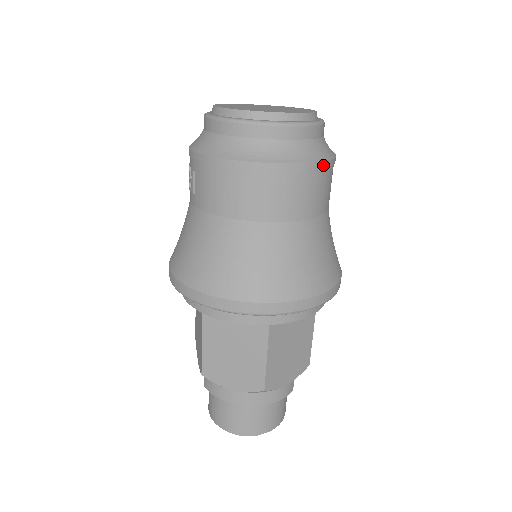
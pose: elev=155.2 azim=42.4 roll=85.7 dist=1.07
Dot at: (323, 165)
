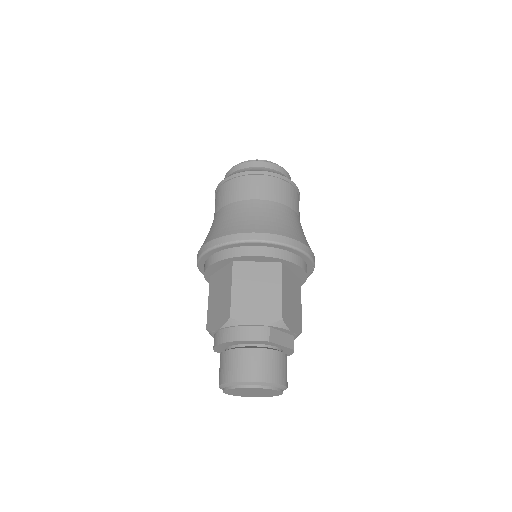
Dot at: (265, 173)
